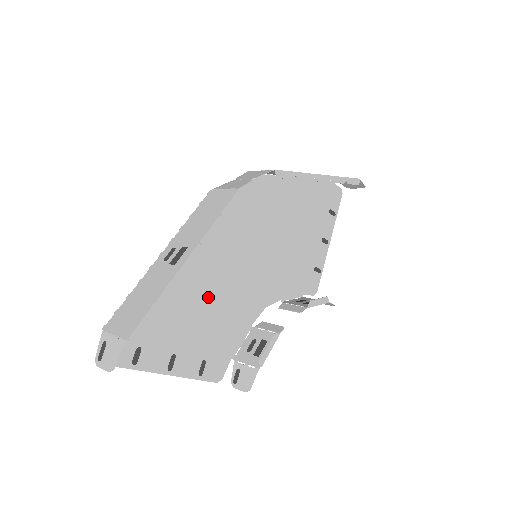
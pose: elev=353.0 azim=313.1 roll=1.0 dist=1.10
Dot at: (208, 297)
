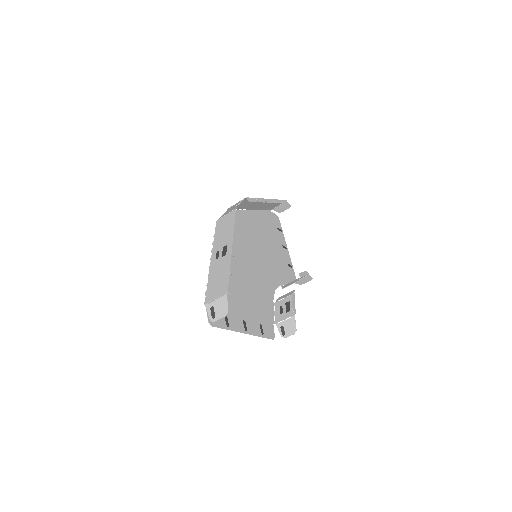
Dot at: (244, 284)
